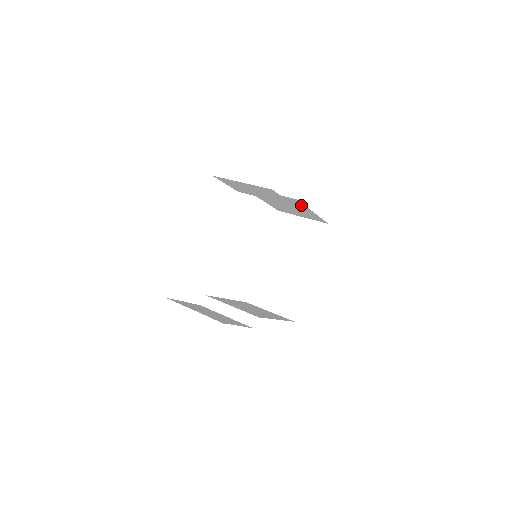
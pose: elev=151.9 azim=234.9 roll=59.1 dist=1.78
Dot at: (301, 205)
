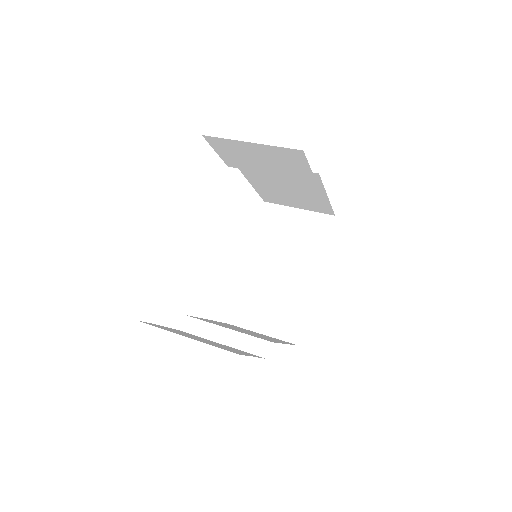
Dot at: (316, 185)
